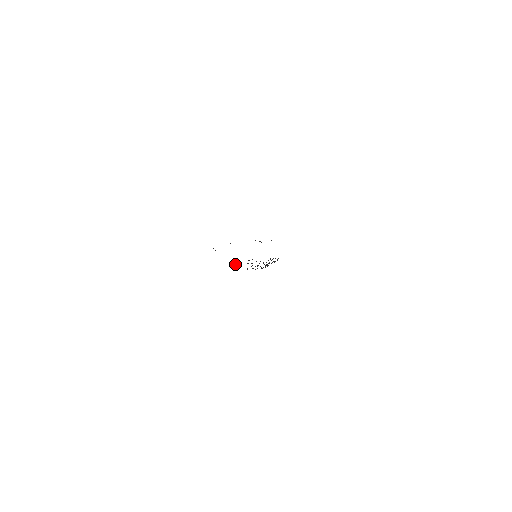
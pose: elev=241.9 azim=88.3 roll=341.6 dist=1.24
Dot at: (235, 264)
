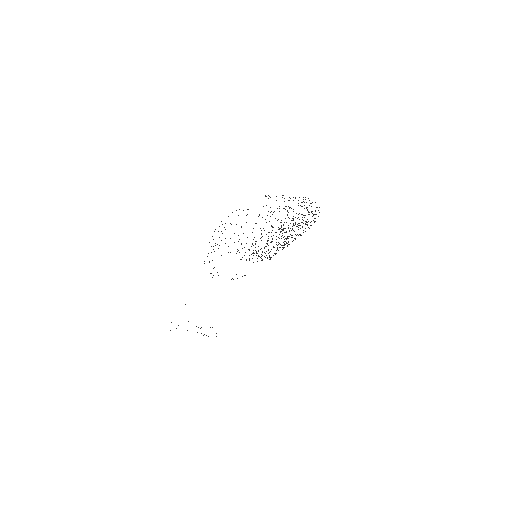
Dot at: occluded
